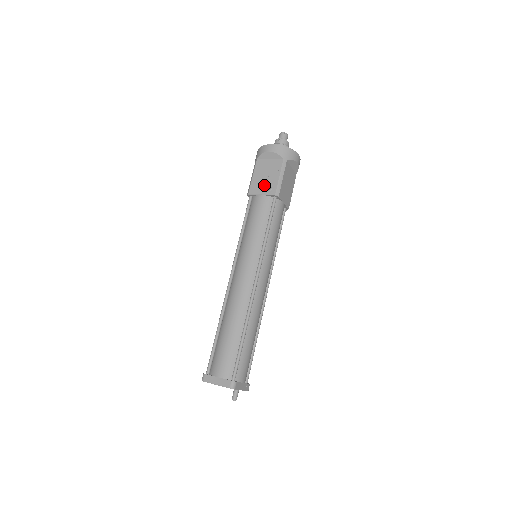
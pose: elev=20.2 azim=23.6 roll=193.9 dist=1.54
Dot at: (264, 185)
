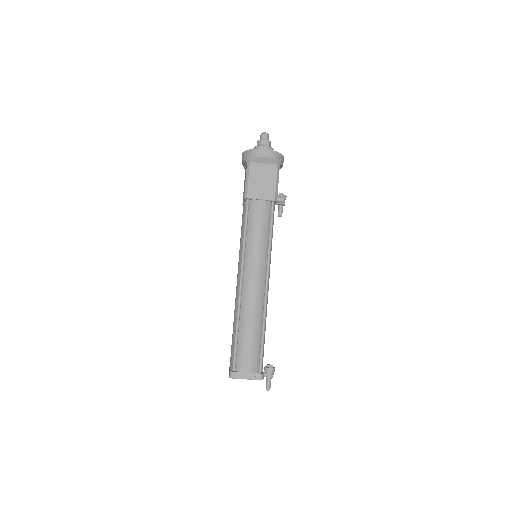
Dot at: occluded
